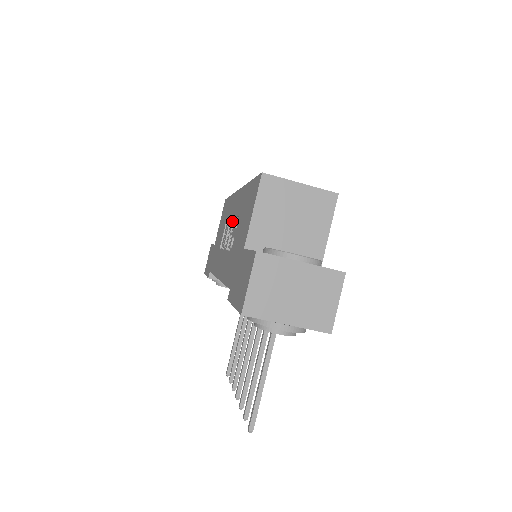
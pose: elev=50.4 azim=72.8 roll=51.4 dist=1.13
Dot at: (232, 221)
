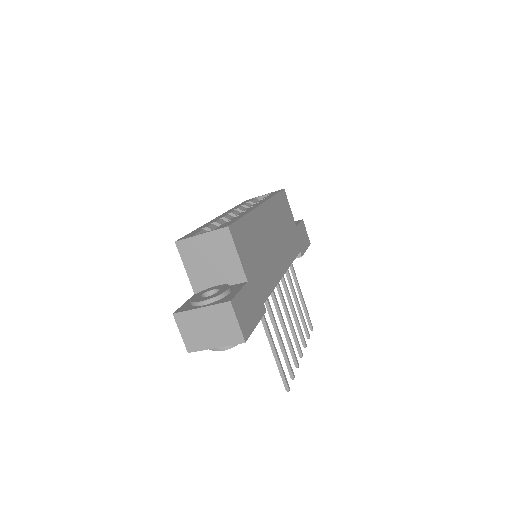
Dot at: occluded
